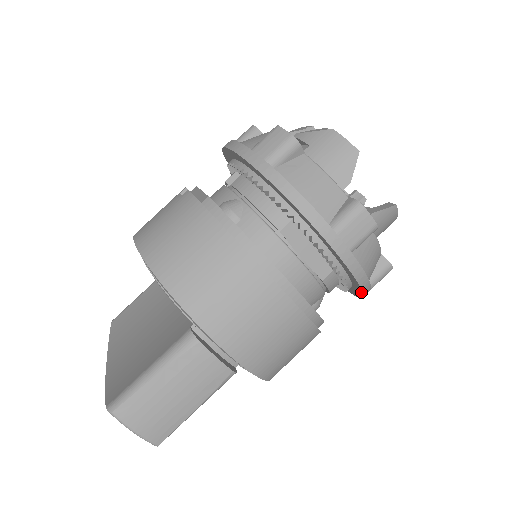
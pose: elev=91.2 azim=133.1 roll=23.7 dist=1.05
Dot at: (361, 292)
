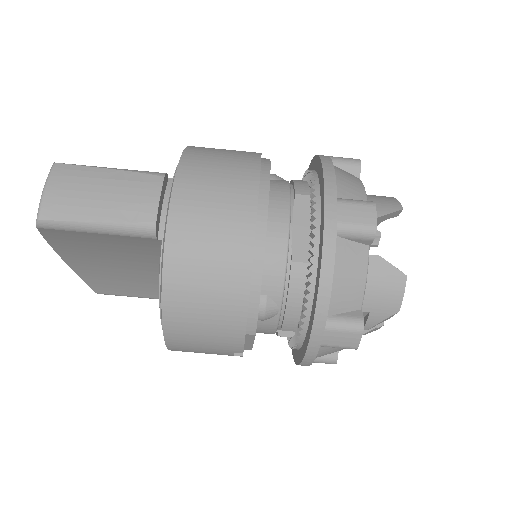
Dot at: (316, 303)
